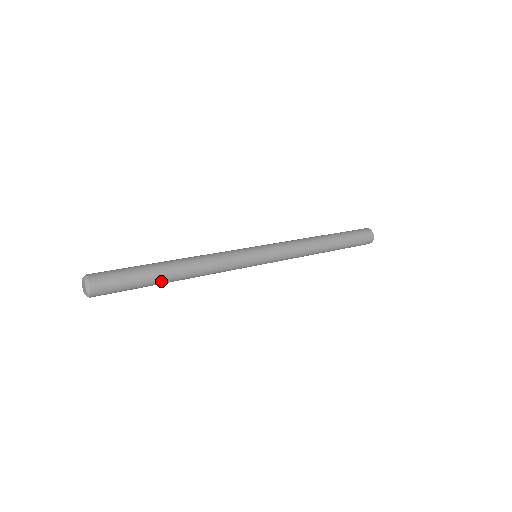
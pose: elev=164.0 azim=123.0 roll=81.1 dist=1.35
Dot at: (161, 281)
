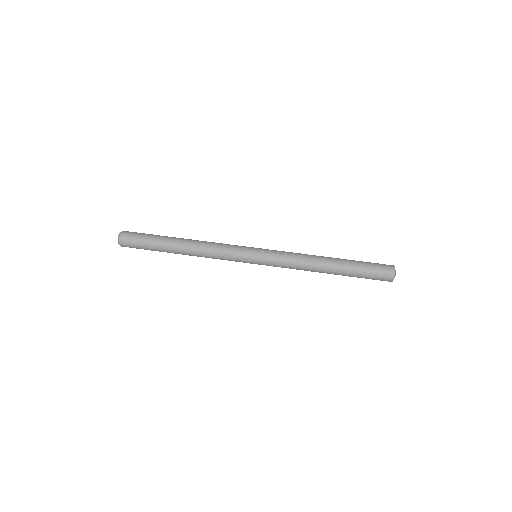
Dot at: (168, 252)
